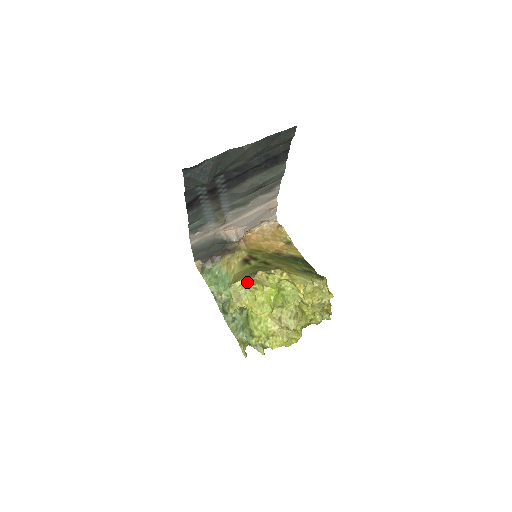
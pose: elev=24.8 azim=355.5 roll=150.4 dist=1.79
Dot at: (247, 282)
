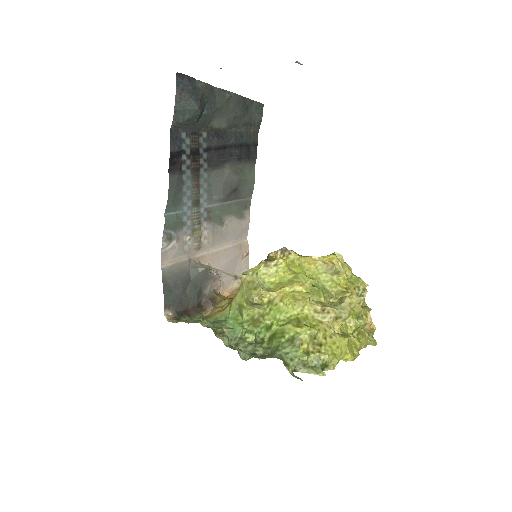
Dot at: (262, 262)
